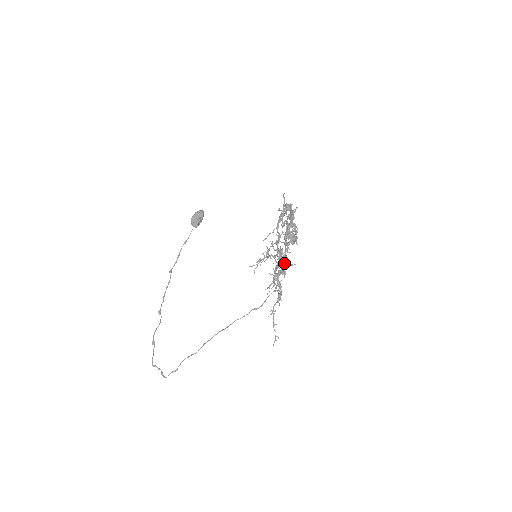
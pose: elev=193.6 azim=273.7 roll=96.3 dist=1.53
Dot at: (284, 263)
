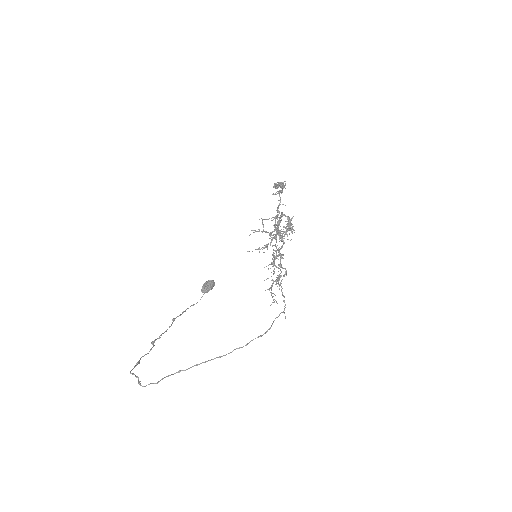
Dot at: (277, 221)
